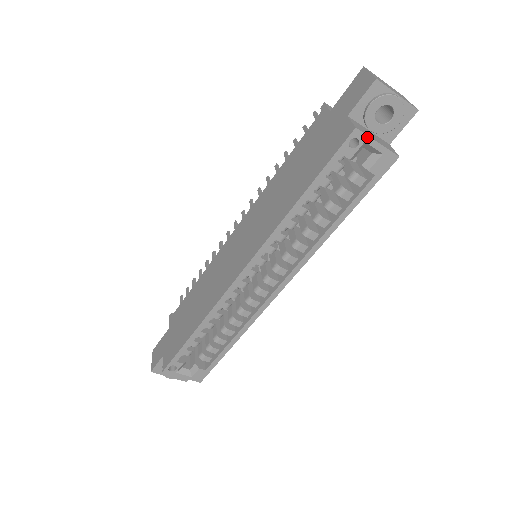
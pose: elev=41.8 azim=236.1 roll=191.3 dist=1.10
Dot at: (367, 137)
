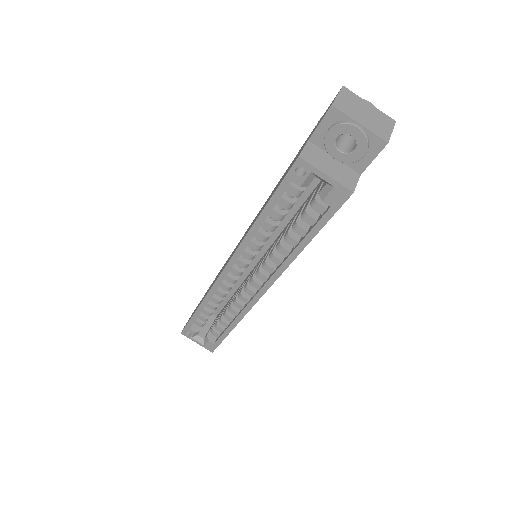
Dot at: (313, 167)
